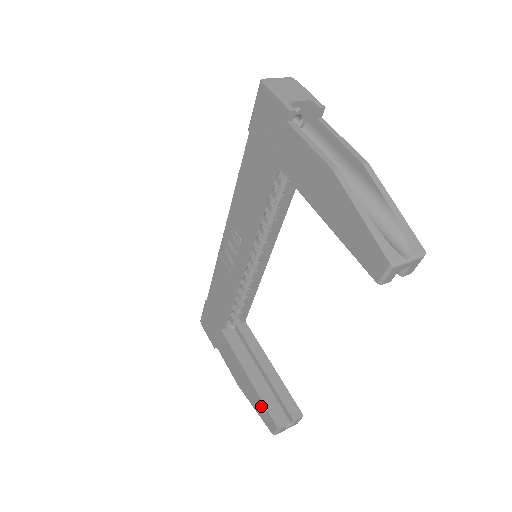
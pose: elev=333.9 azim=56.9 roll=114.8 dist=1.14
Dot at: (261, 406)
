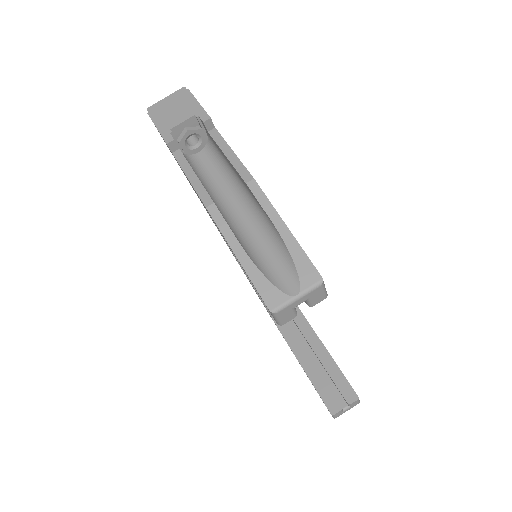
Dot at: occluded
